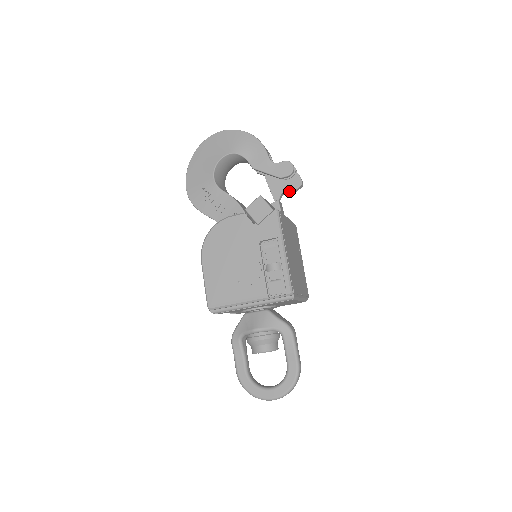
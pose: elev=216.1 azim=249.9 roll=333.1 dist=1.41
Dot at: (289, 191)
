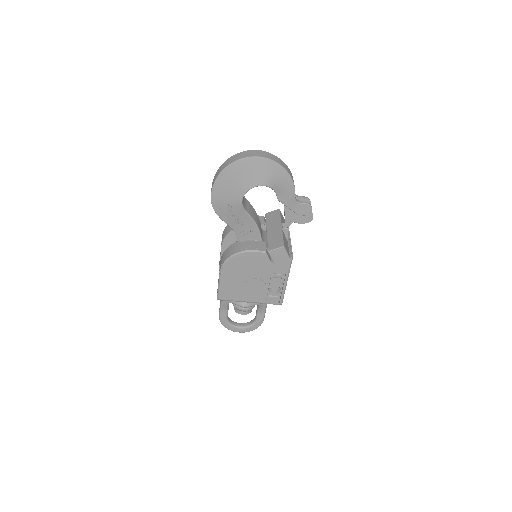
Dot at: (300, 223)
